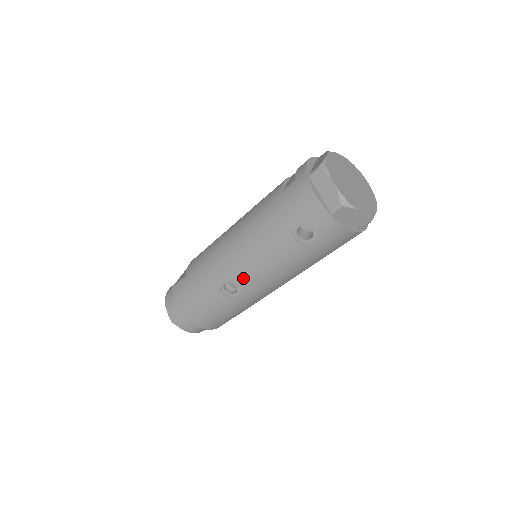
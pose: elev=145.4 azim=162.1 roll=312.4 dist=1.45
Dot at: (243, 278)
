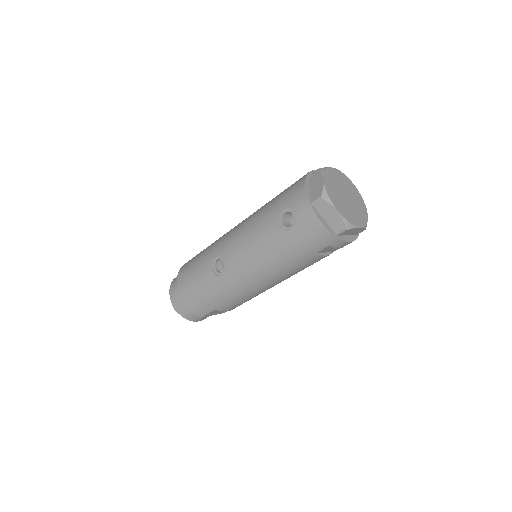
Dot at: (231, 257)
